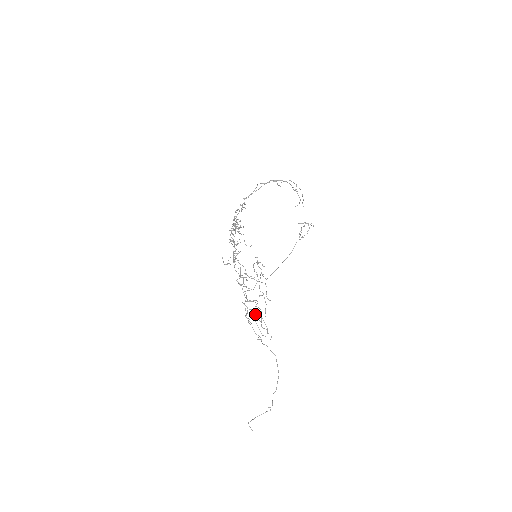
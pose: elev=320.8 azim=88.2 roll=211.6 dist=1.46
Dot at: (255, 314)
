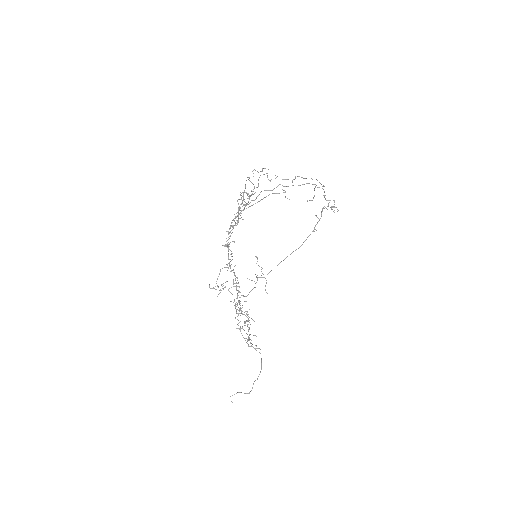
Dot at: (242, 328)
